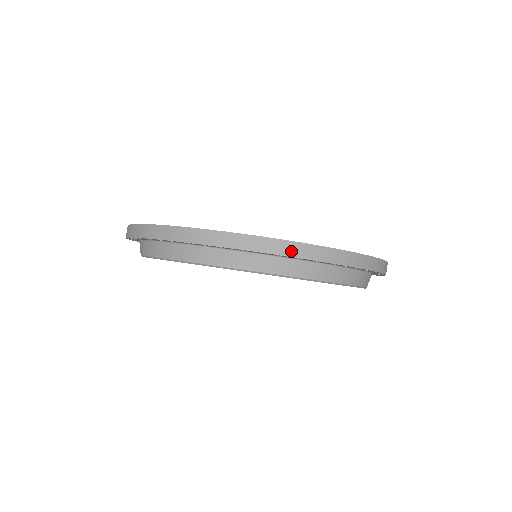
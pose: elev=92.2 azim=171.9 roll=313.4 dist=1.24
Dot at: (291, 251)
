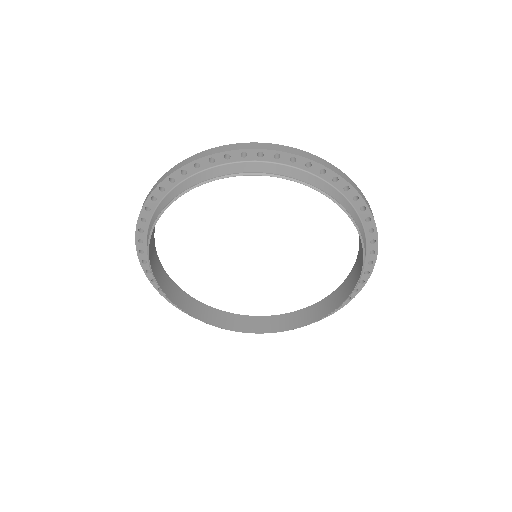
Dot at: (344, 176)
